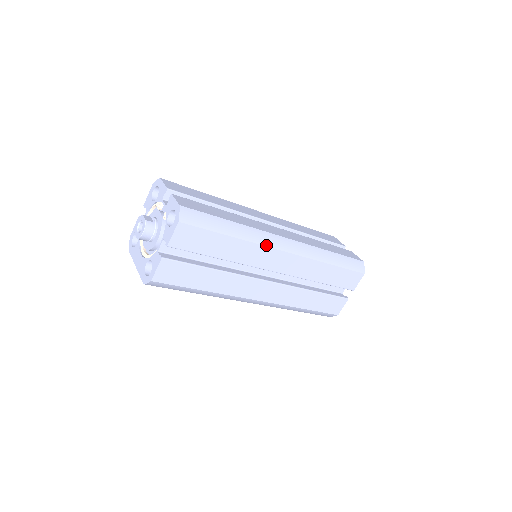
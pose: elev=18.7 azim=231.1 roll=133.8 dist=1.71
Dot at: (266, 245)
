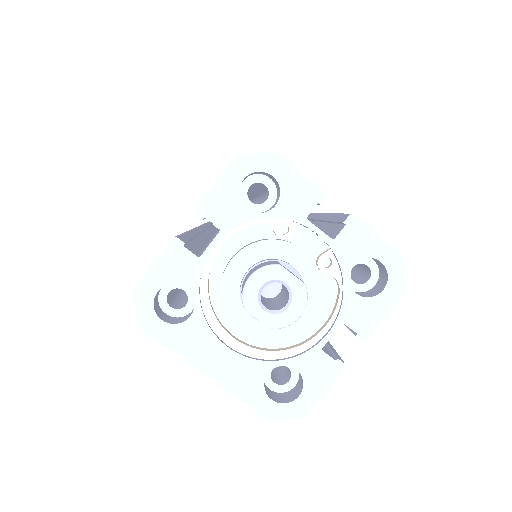
Dot at: occluded
